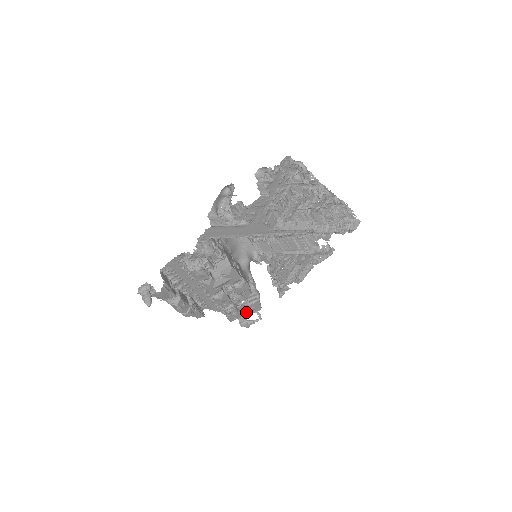
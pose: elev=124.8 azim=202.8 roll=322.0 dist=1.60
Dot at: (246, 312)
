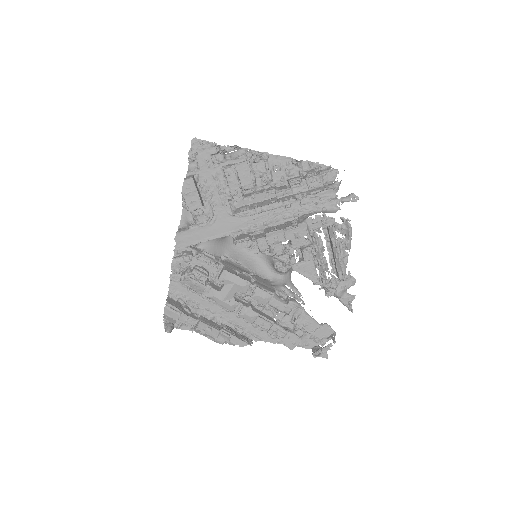
Dot at: (320, 341)
